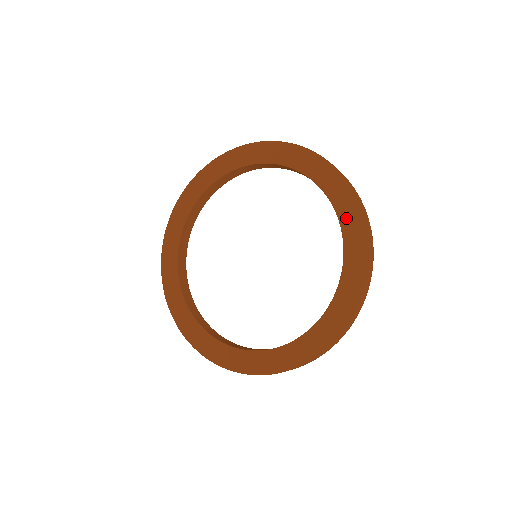
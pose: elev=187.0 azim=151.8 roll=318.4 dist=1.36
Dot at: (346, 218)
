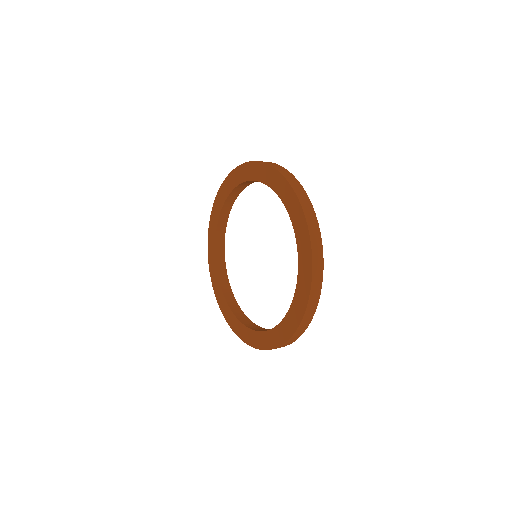
Dot at: (302, 271)
